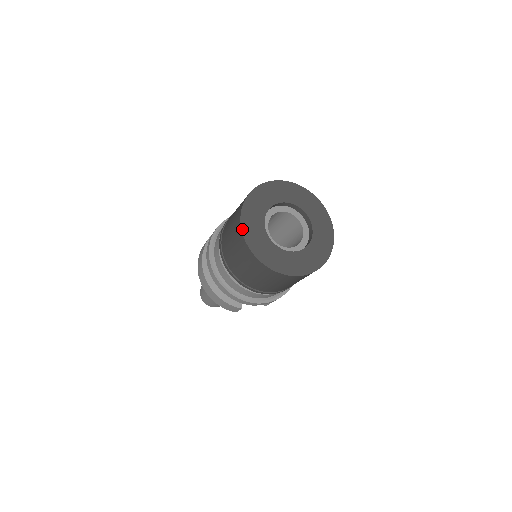
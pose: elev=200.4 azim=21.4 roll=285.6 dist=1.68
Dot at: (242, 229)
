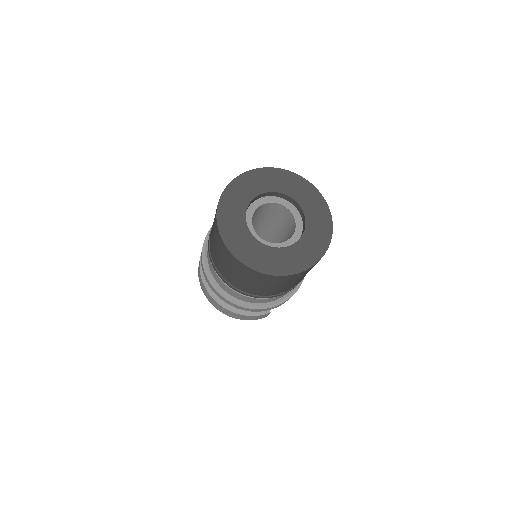
Dot at: (231, 252)
